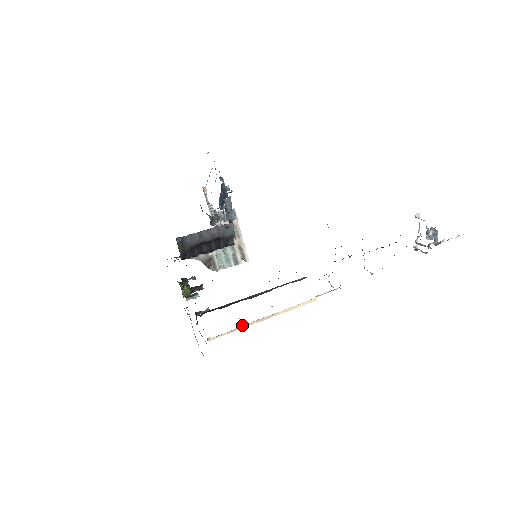
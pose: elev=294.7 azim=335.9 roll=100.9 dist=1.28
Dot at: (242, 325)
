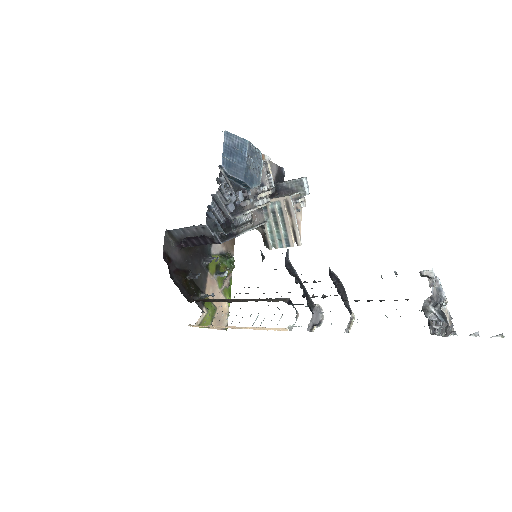
Dot at: occluded
